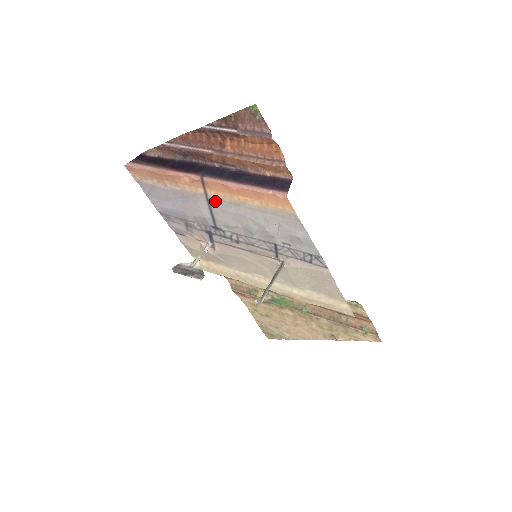
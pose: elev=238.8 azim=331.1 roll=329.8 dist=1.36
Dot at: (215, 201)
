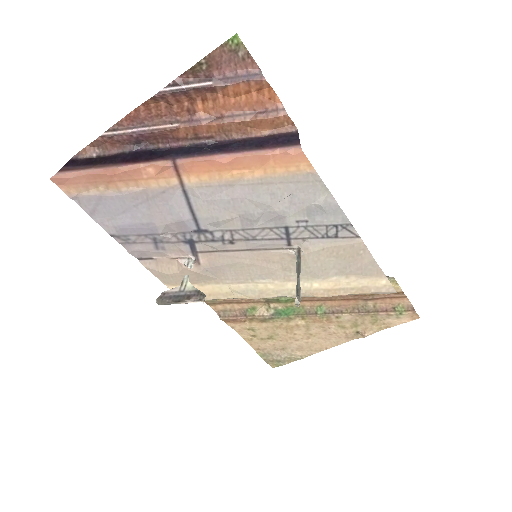
Dot at: (196, 190)
